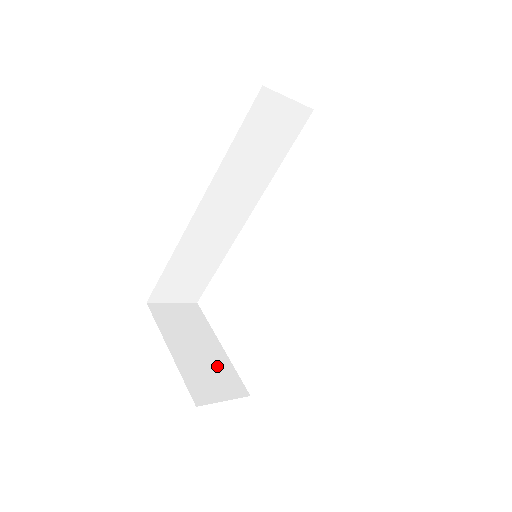
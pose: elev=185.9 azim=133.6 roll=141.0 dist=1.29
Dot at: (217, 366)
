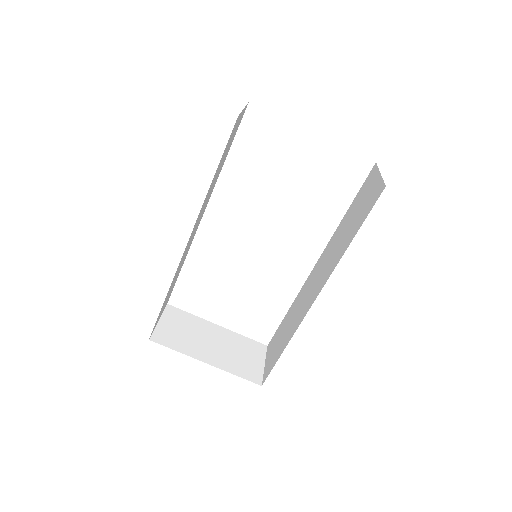
Dot at: (235, 344)
